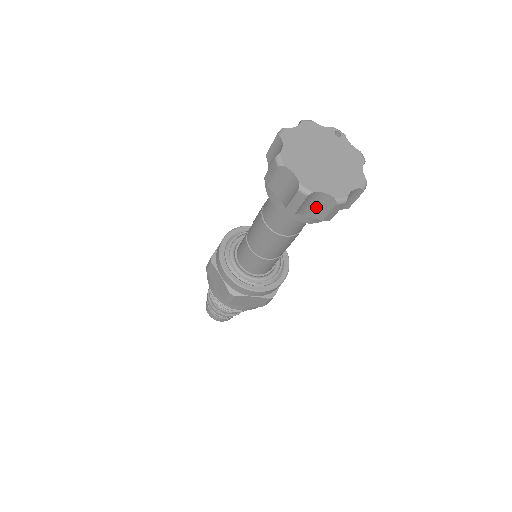
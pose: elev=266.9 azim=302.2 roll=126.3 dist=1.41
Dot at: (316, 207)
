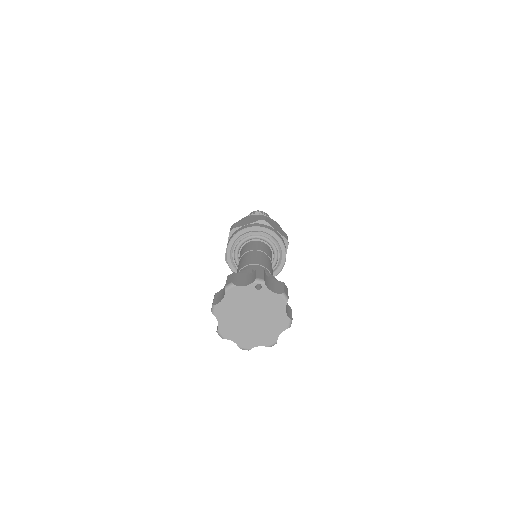
Dot at: occluded
